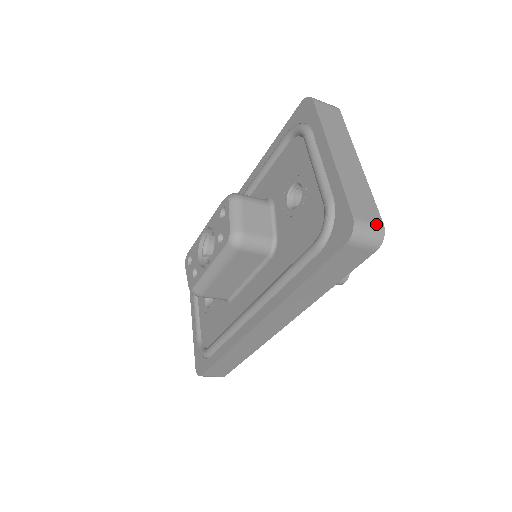
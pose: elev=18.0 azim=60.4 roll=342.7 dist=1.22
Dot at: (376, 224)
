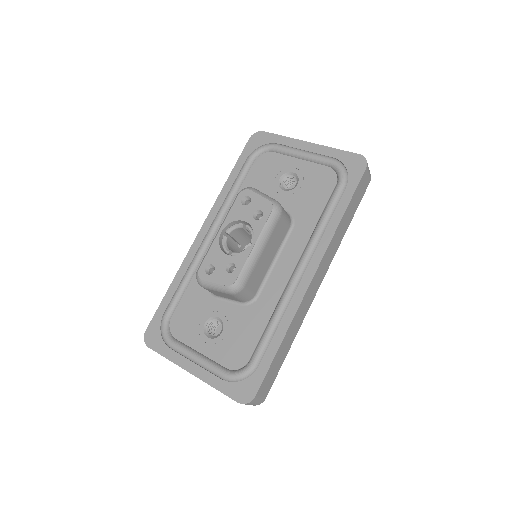
Dot at: occluded
